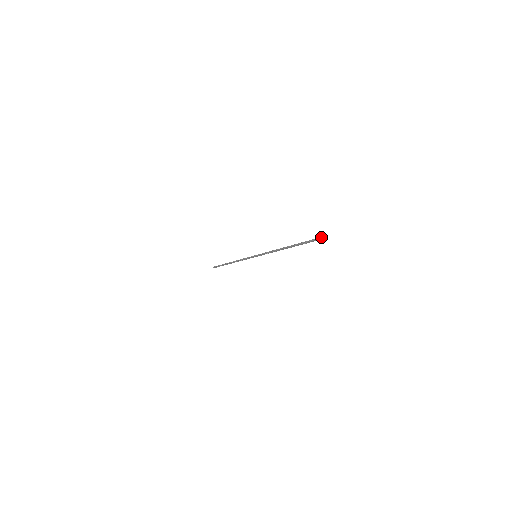
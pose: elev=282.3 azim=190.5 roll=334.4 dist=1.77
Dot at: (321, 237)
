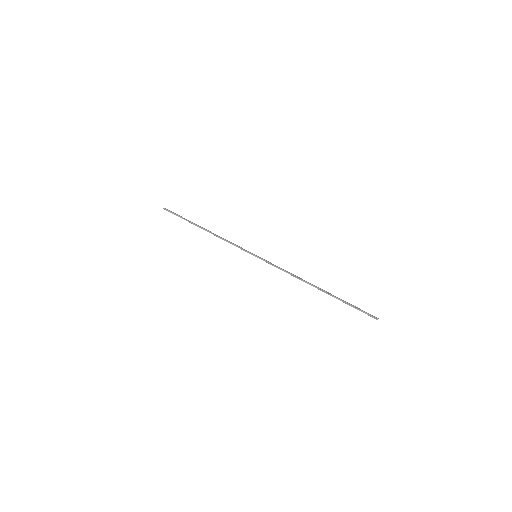
Dot at: (370, 315)
